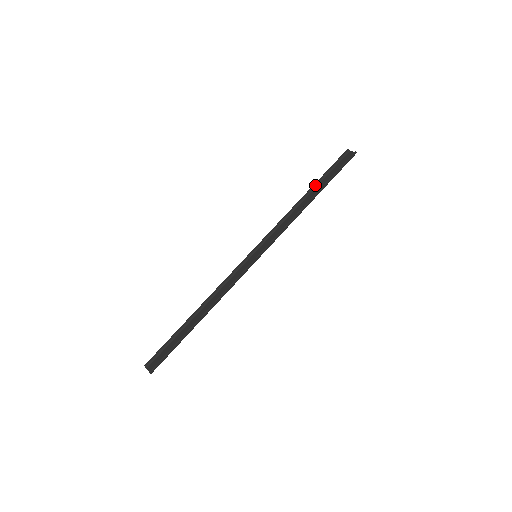
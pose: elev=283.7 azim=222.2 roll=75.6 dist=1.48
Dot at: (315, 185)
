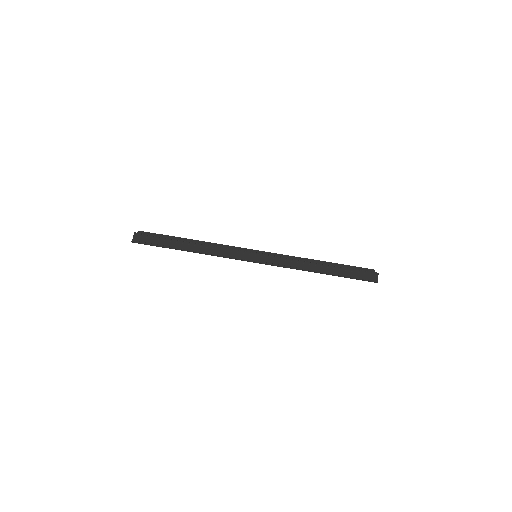
Dot at: (334, 267)
